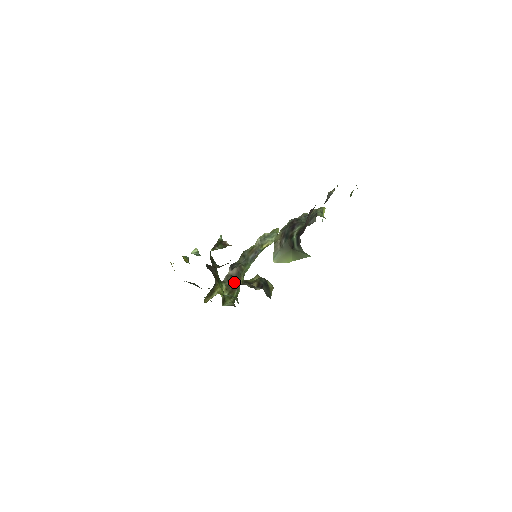
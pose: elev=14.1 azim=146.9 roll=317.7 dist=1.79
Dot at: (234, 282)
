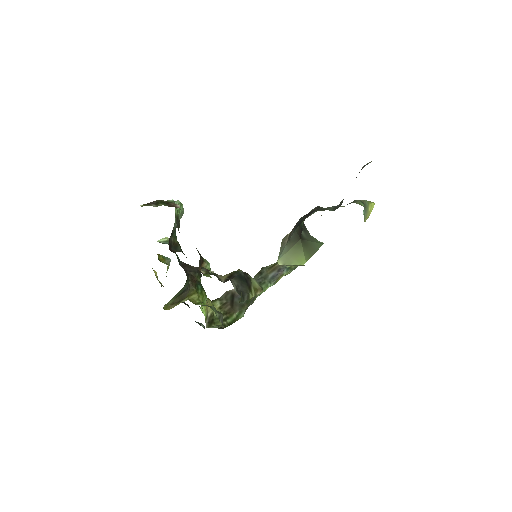
Dot at: (235, 301)
